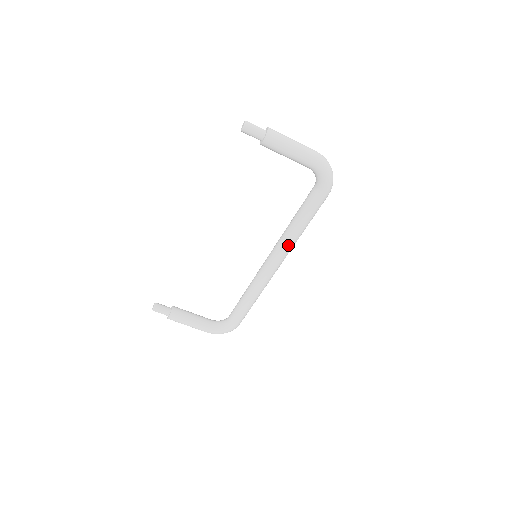
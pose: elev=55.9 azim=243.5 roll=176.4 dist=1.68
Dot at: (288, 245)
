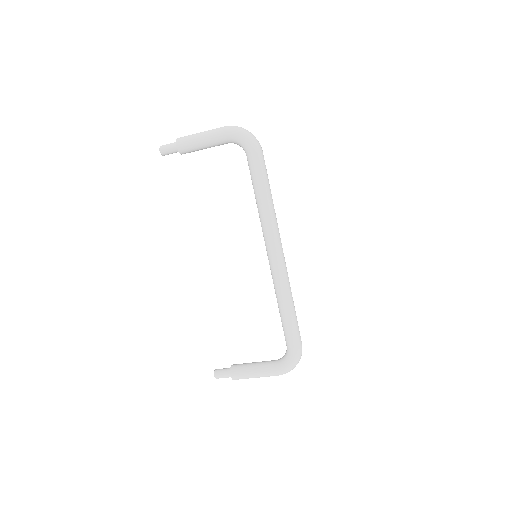
Dot at: (267, 221)
